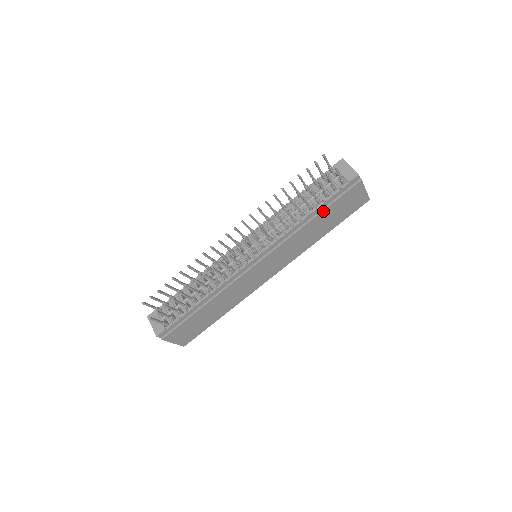
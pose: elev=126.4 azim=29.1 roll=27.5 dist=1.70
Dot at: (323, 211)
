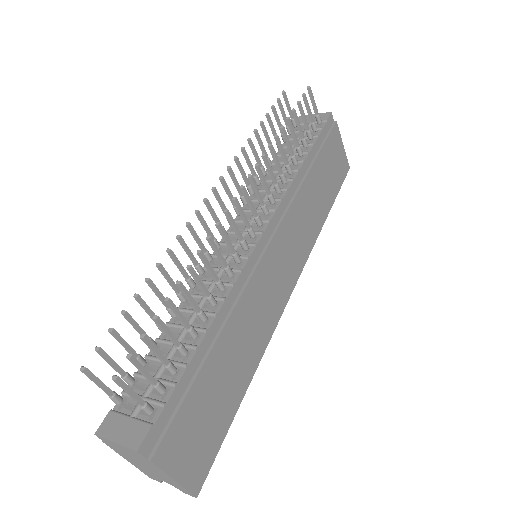
Dot at: (316, 160)
